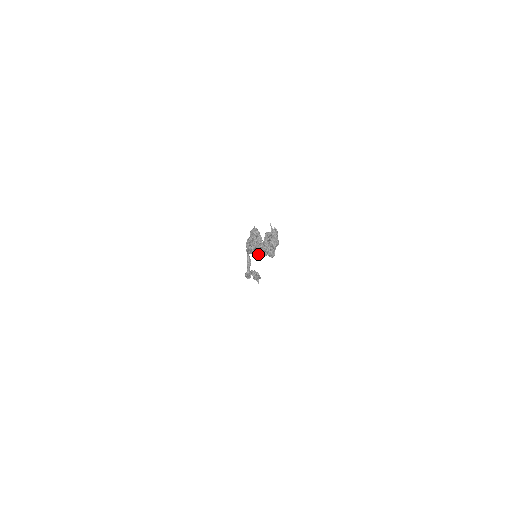
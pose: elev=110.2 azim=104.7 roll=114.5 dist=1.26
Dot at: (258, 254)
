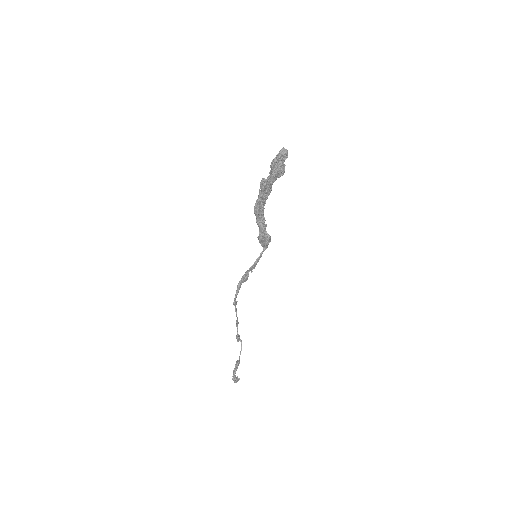
Dot at: (264, 178)
